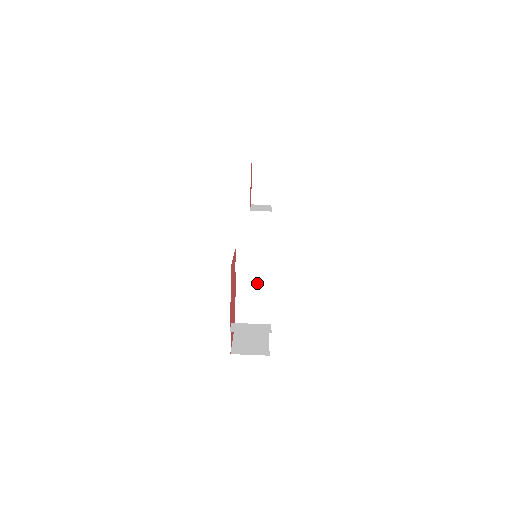
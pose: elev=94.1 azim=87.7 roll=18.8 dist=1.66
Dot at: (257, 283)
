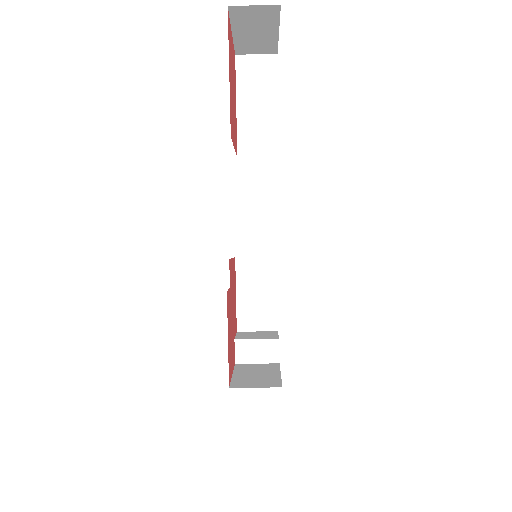
Dot at: occluded
